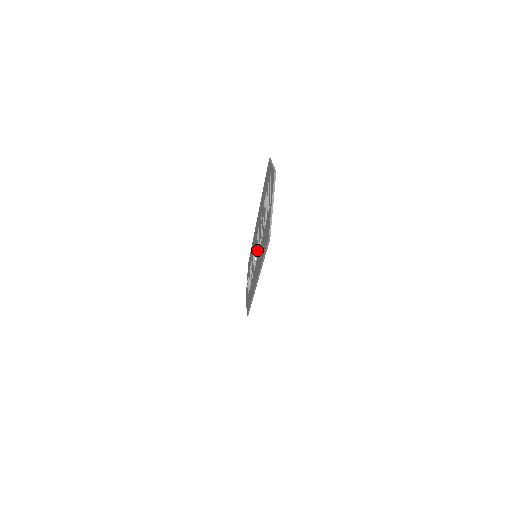
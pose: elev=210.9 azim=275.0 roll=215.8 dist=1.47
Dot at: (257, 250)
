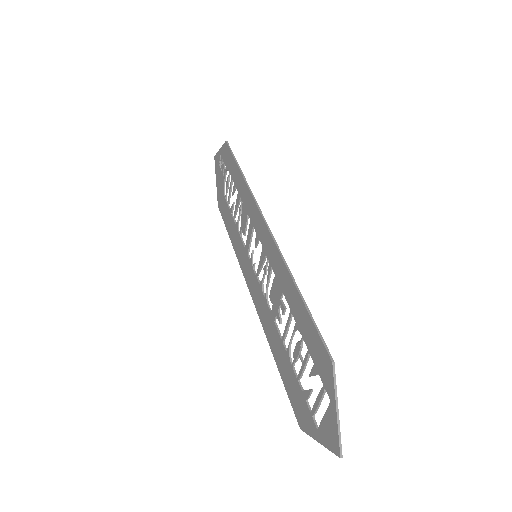
Dot at: (263, 279)
